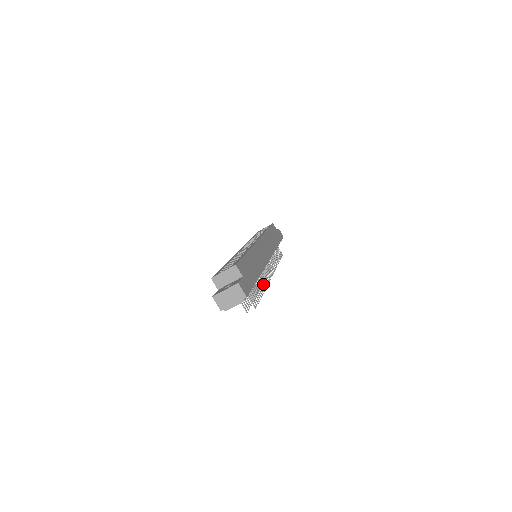
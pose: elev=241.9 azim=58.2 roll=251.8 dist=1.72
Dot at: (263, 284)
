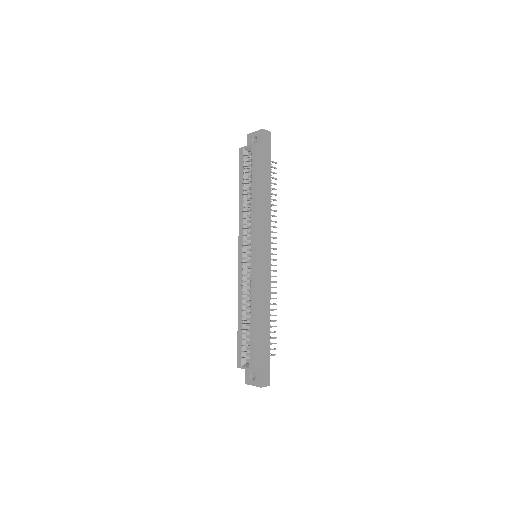
Dot at: occluded
